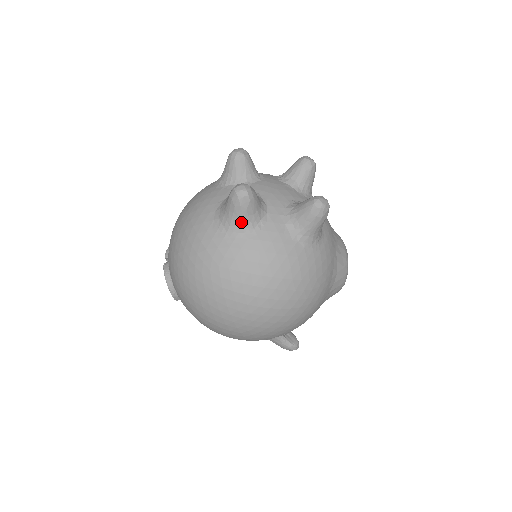
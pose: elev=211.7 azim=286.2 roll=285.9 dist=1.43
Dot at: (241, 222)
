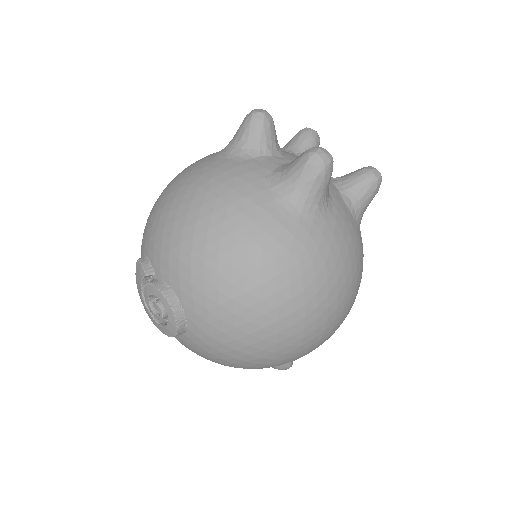
Dot at: (319, 198)
